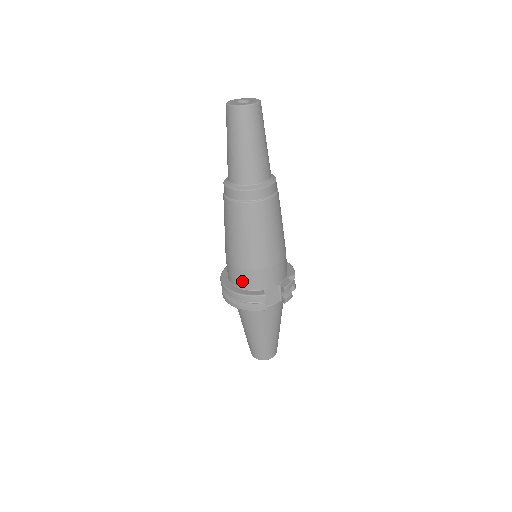
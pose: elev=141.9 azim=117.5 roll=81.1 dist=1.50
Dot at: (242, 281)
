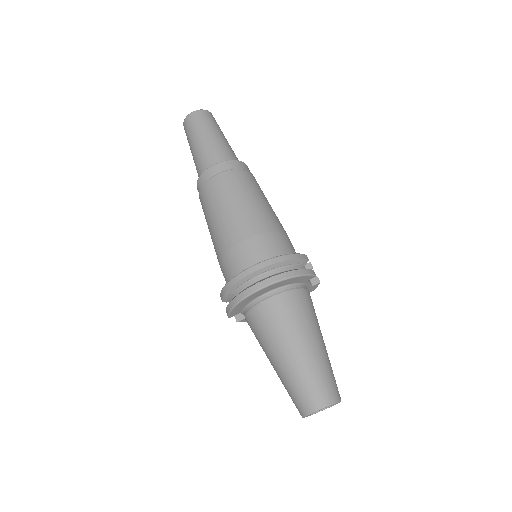
Dot at: (273, 249)
